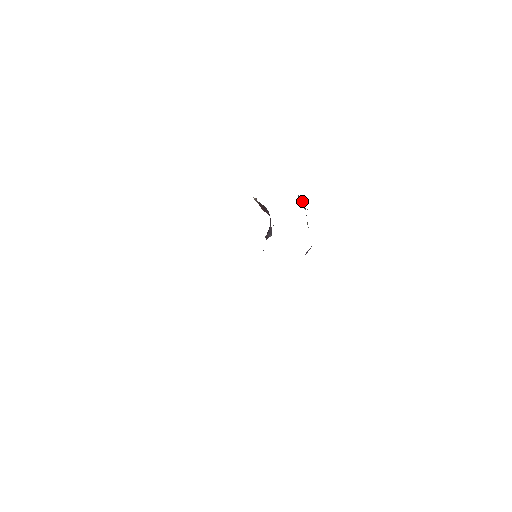
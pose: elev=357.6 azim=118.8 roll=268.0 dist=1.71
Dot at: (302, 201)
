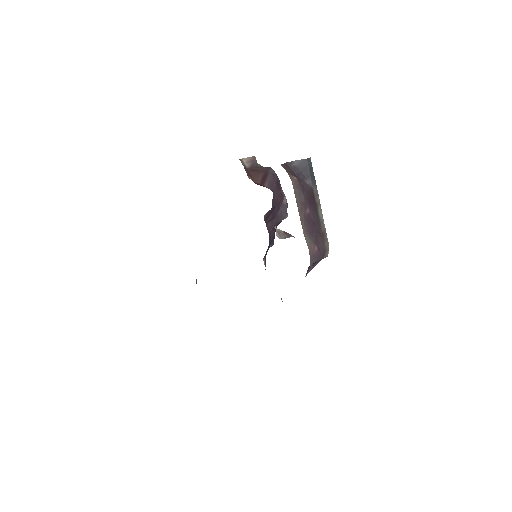
Dot at: (303, 169)
